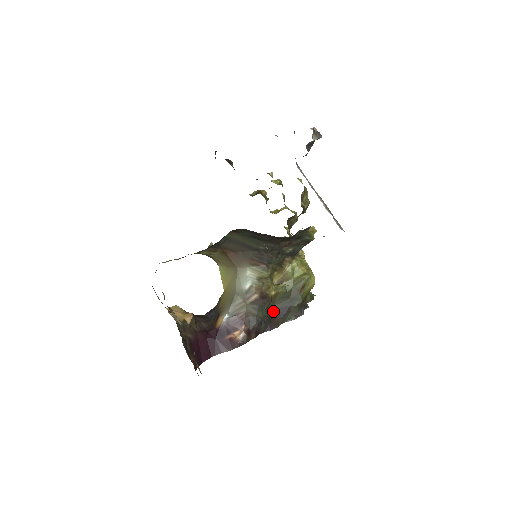
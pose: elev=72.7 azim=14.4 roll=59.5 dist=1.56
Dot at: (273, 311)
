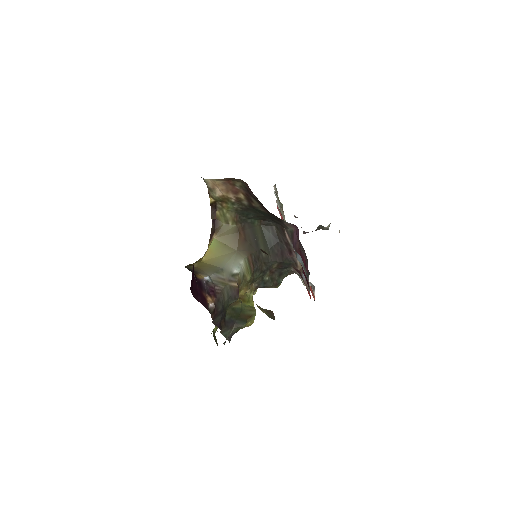
Dot at: (226, 314)
